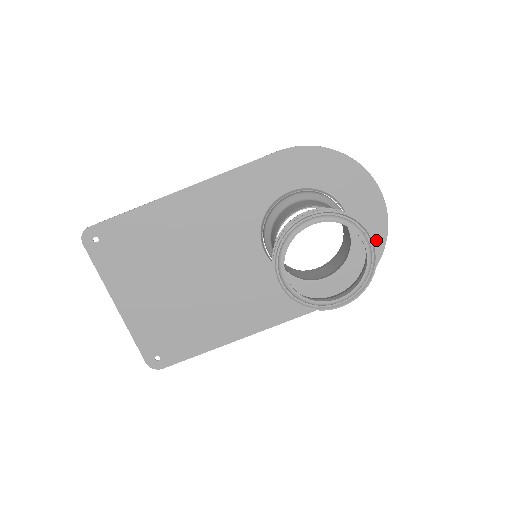
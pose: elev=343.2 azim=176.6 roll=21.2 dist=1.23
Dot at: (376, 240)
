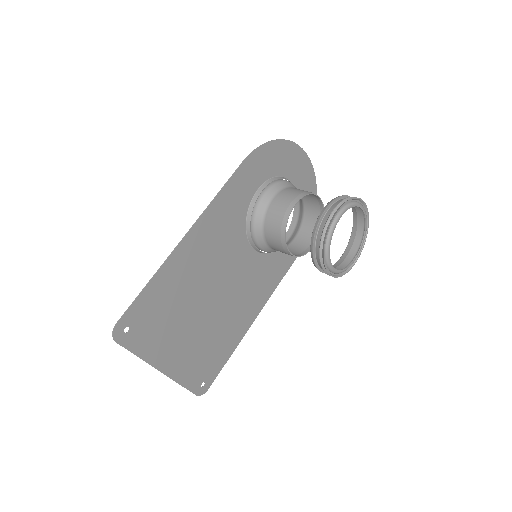
Dot at: occluded
